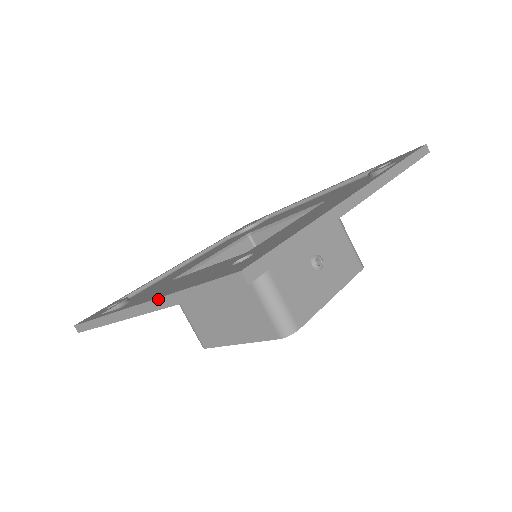
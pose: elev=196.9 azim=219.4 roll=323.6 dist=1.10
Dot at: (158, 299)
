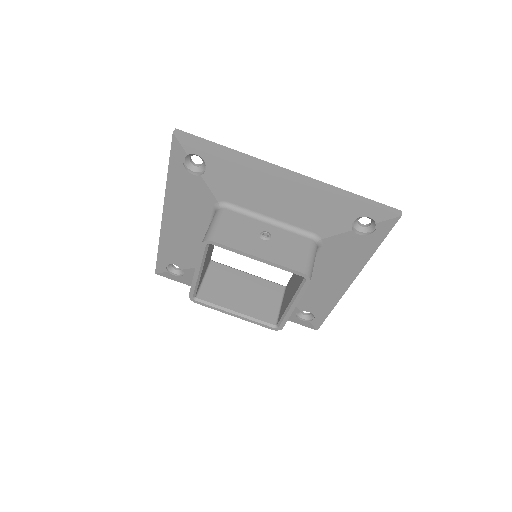
Dot at: occluded
